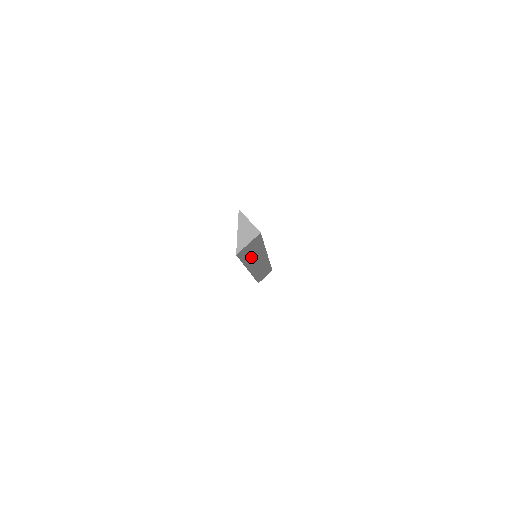
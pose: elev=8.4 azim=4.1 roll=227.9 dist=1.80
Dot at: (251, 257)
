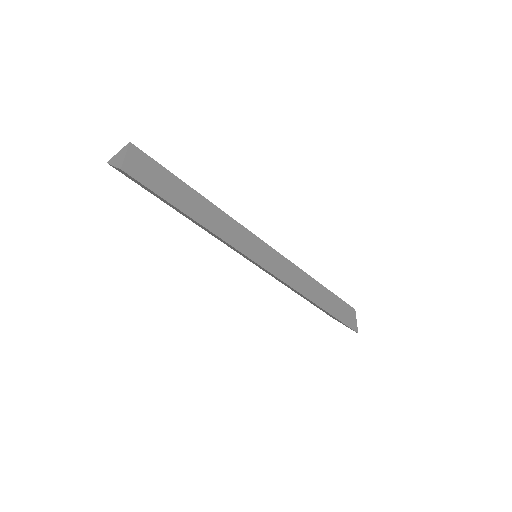
Dot at: (197, 211)
